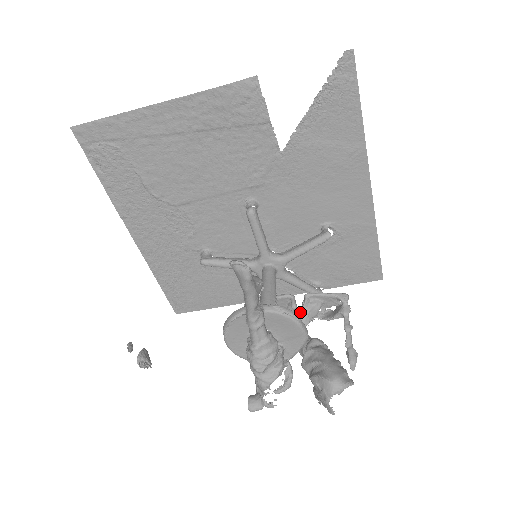
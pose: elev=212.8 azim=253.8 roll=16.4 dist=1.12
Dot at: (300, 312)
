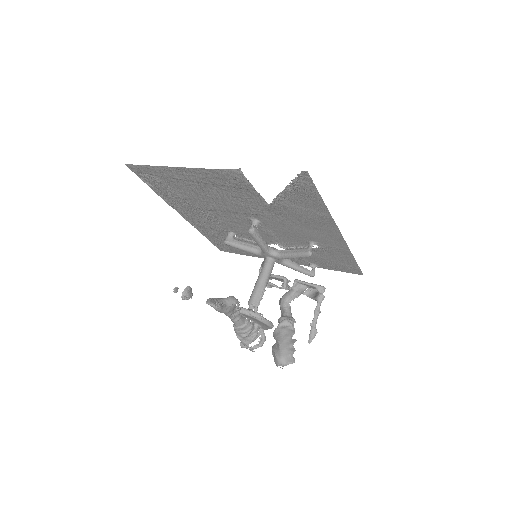
Dot at: (291, 289)
